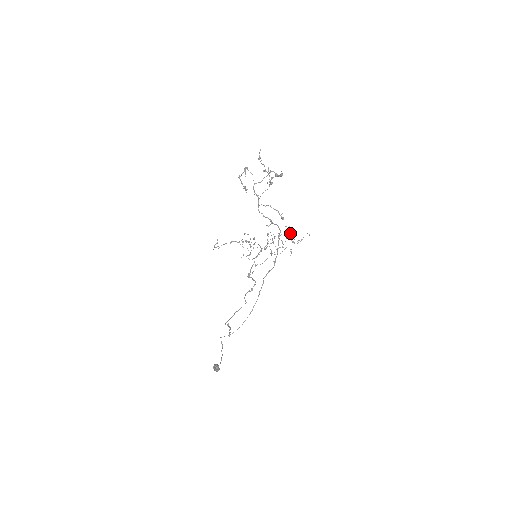
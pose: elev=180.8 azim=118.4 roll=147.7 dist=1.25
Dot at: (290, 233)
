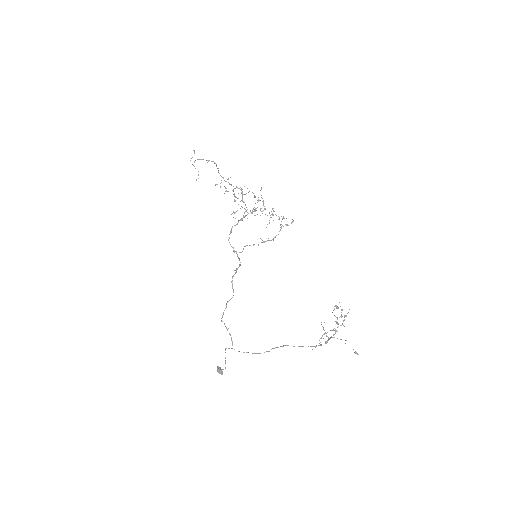
Dot at: occluded
